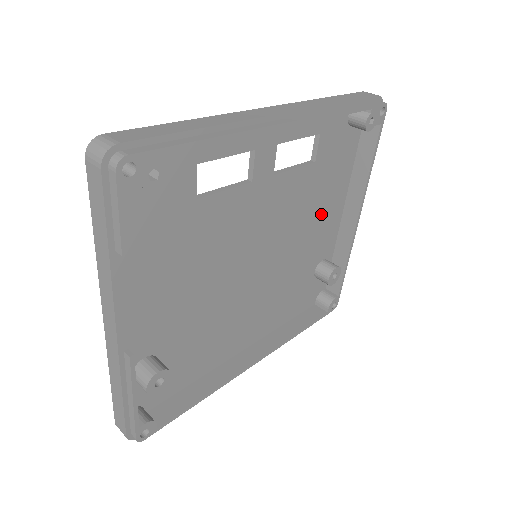
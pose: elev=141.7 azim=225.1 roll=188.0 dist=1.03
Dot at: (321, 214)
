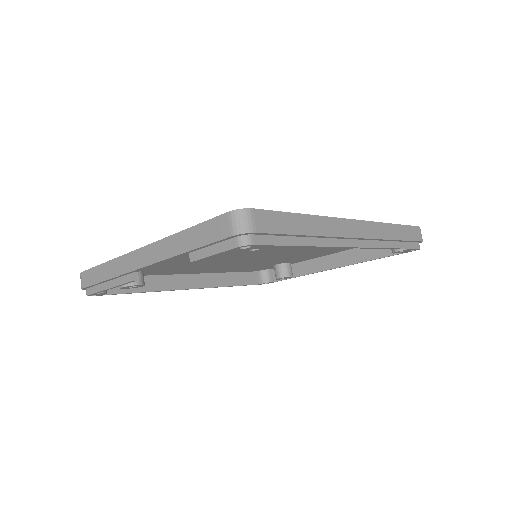
Dot at: (317, 252)
